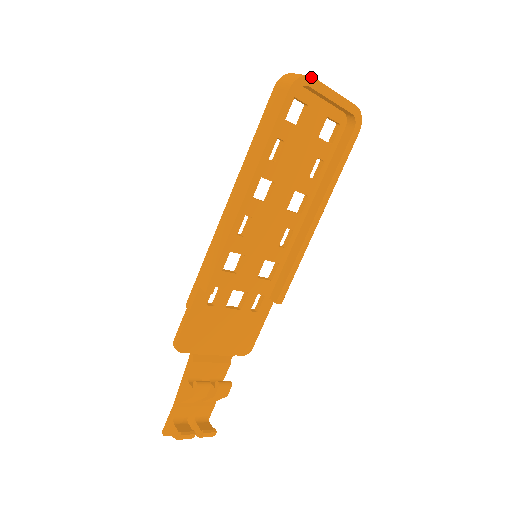
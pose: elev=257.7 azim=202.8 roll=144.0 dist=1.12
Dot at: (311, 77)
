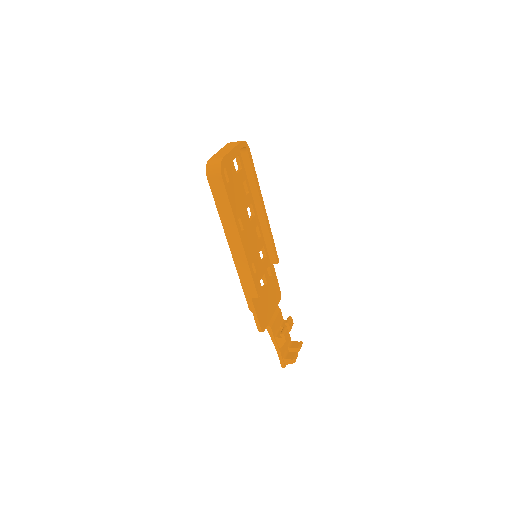
Dot at: (223, 158)
